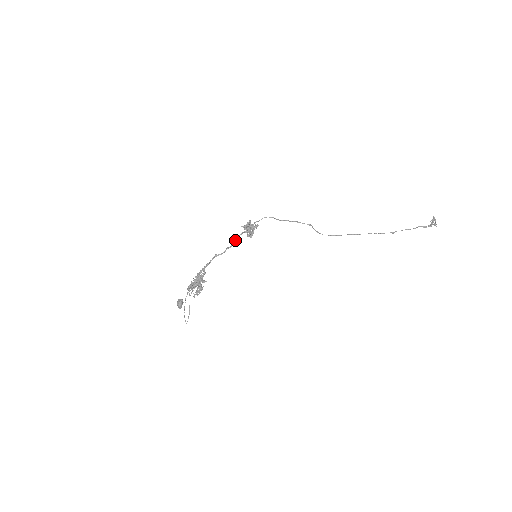
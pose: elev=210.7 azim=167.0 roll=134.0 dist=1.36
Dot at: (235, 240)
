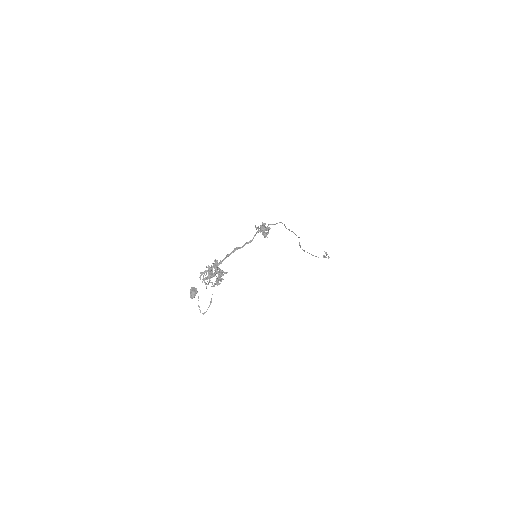
Dot at: occluded
